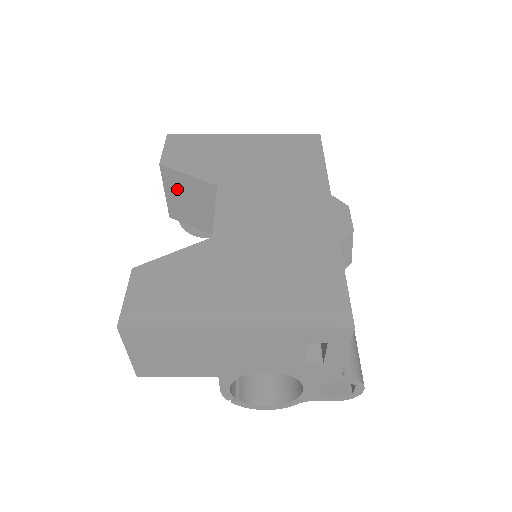
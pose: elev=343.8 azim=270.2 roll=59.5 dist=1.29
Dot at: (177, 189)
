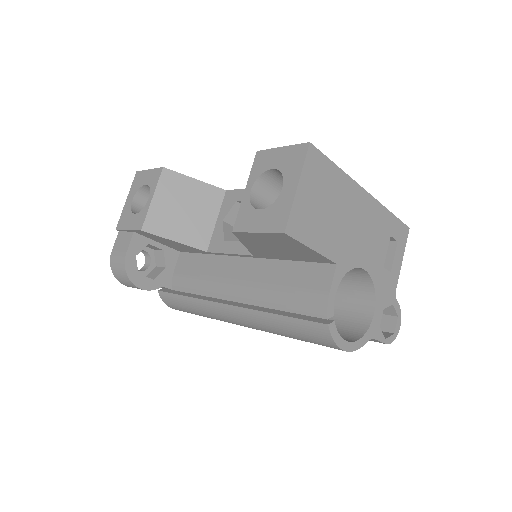
Dot at: (173, 194)
